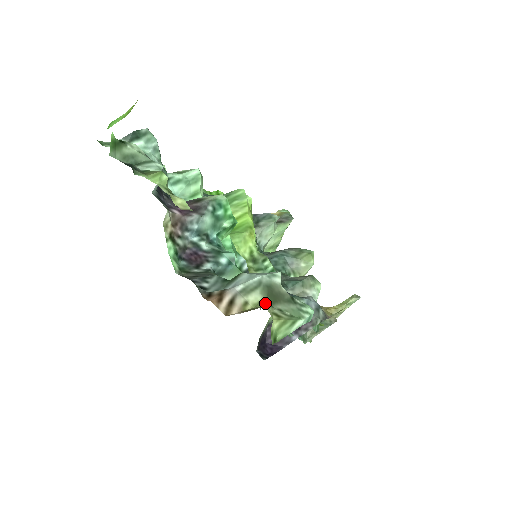
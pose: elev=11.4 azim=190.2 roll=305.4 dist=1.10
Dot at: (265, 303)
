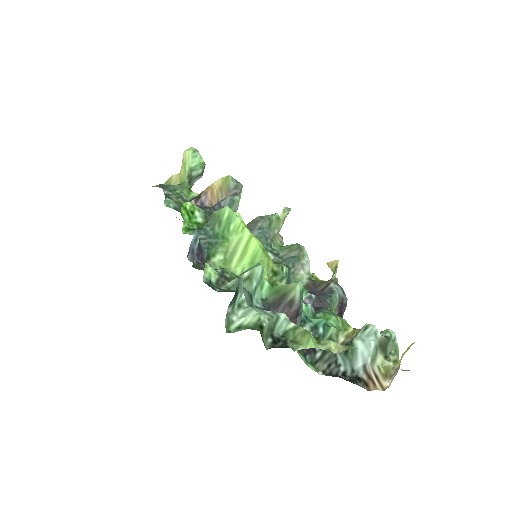
Dot at: (387, 359)
